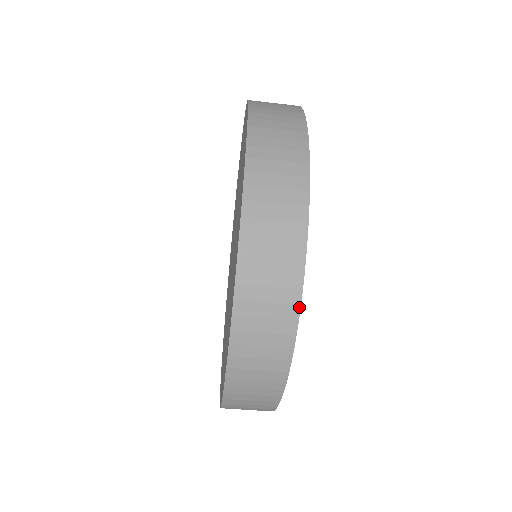
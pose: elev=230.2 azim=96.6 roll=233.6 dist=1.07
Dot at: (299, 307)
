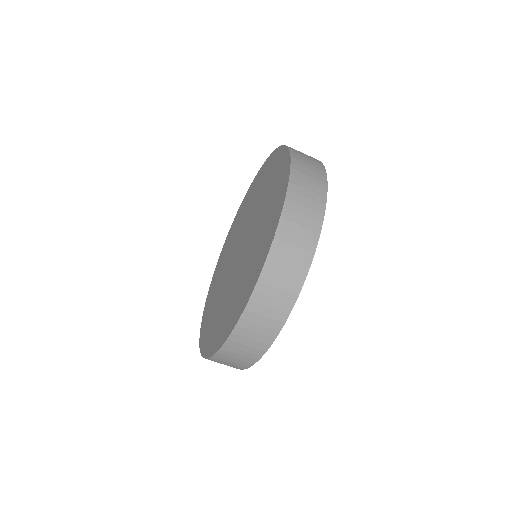
Dot at: (306, 276)
